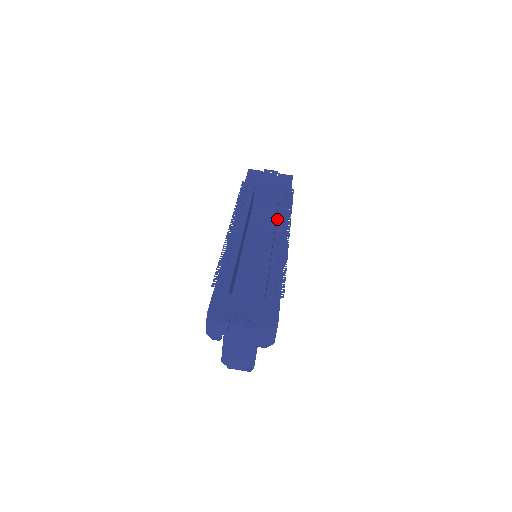
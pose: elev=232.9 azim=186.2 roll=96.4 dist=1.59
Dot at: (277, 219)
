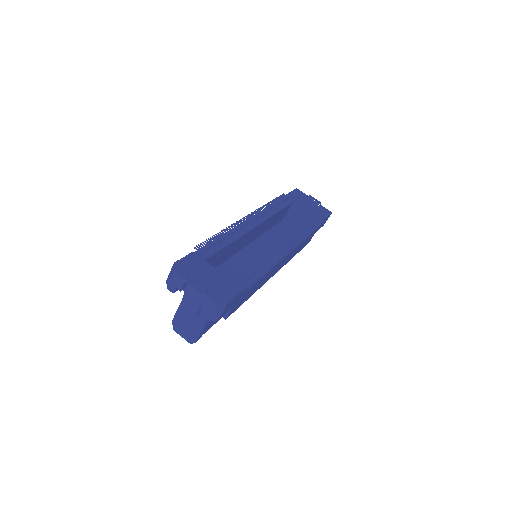
Dot at: (291, 234)
